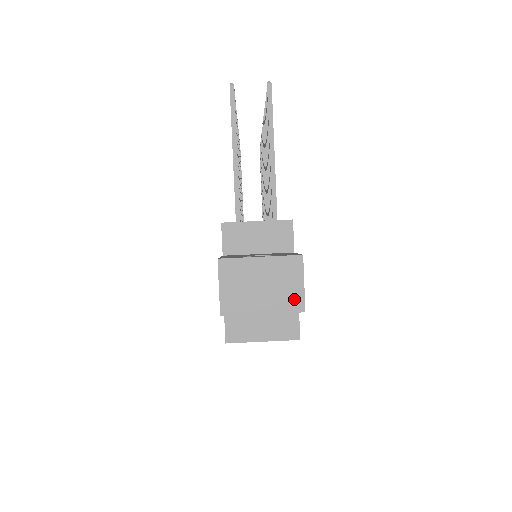
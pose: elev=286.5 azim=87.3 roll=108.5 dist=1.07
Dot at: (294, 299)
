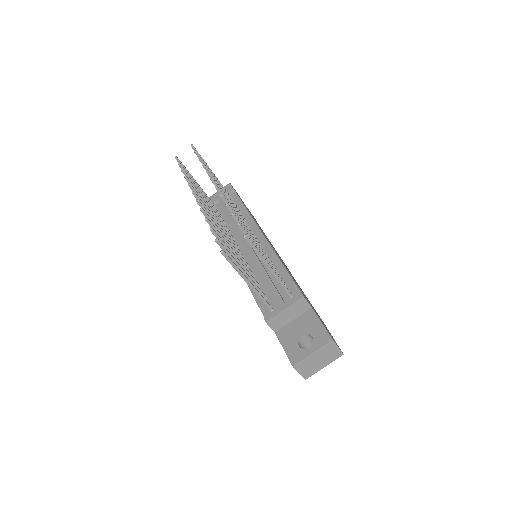
Dot at: (336, 354)
